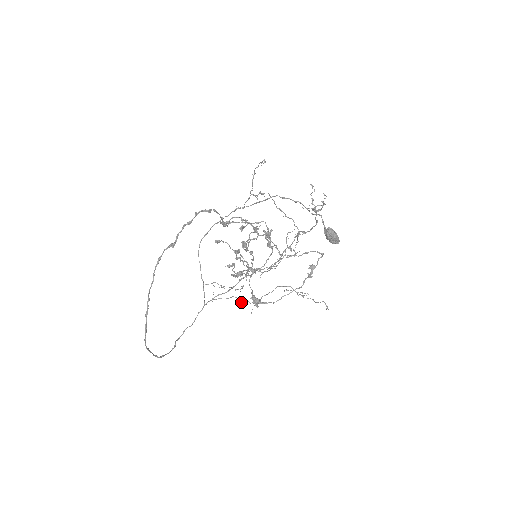
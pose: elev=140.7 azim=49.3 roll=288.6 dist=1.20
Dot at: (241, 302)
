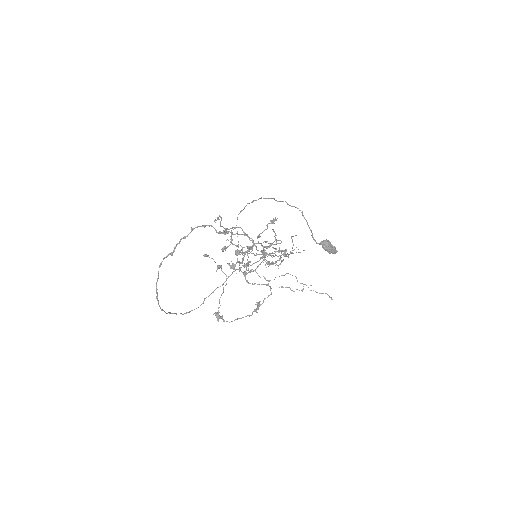
Dot at: (260, 277)
